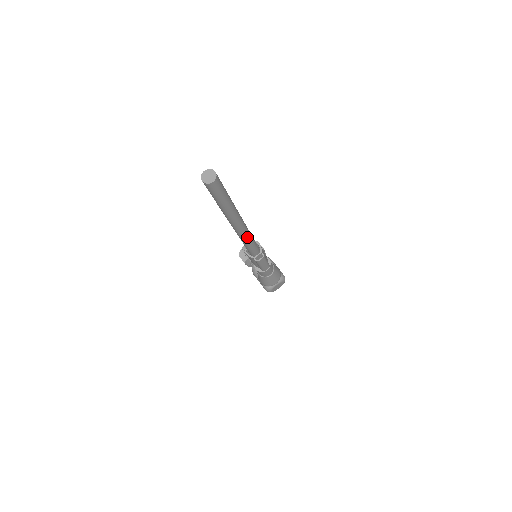
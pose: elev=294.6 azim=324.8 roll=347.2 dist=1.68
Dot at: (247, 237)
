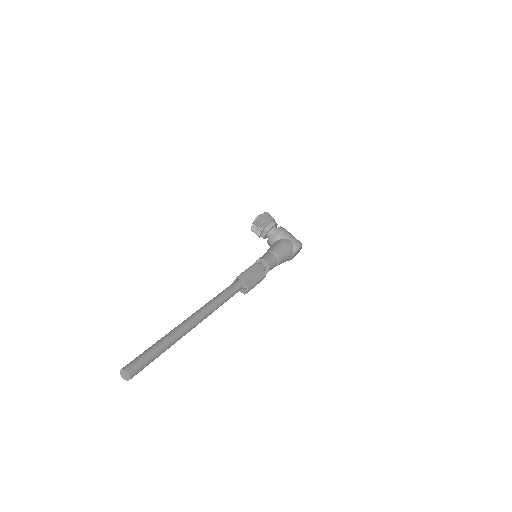
Dot at: occluded
